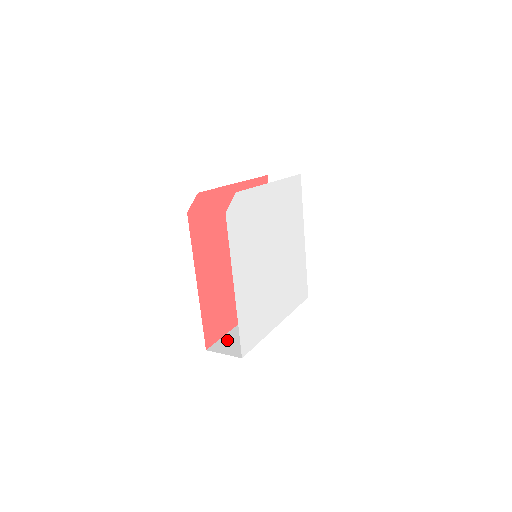
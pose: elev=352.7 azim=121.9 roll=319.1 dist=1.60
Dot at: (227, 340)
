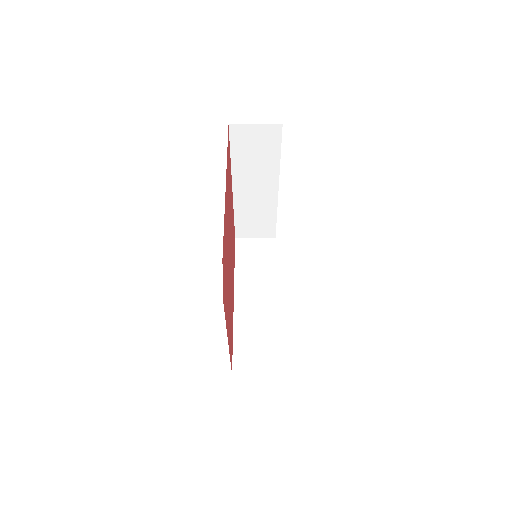
Dot at: (243, 349)
